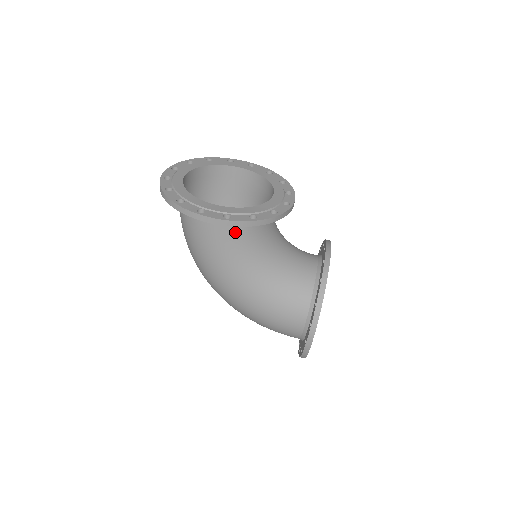
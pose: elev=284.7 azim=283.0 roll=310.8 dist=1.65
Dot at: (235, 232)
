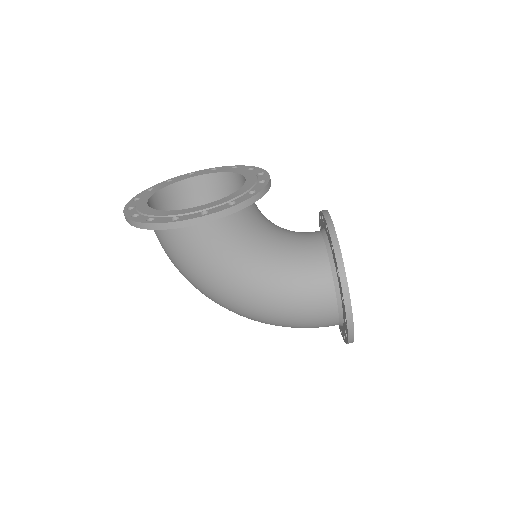
Dot at: (221, 230)
